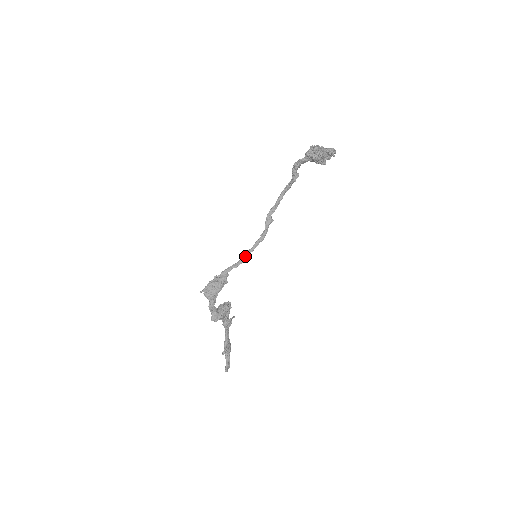
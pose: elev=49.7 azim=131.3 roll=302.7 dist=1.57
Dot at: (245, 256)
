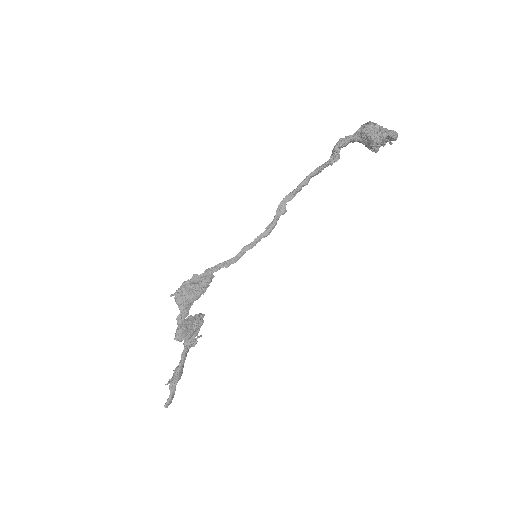
Dot at: (241, 253)
